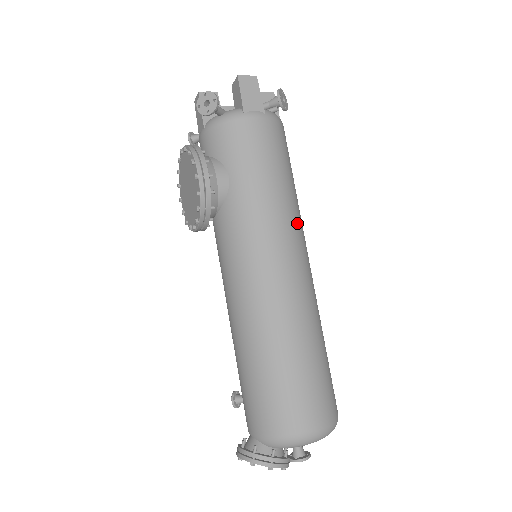
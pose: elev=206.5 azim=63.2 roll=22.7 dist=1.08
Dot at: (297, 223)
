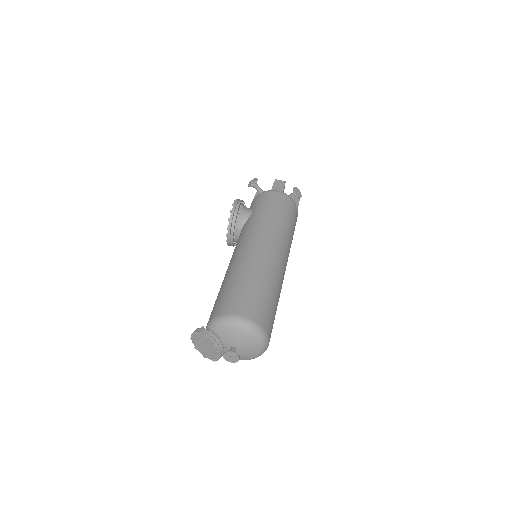
Dot at: (281, 235)
